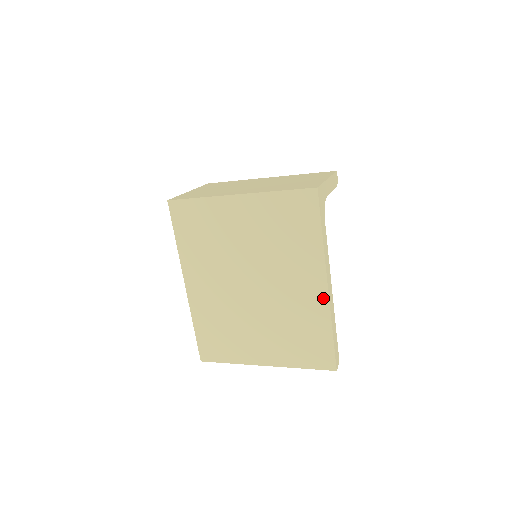
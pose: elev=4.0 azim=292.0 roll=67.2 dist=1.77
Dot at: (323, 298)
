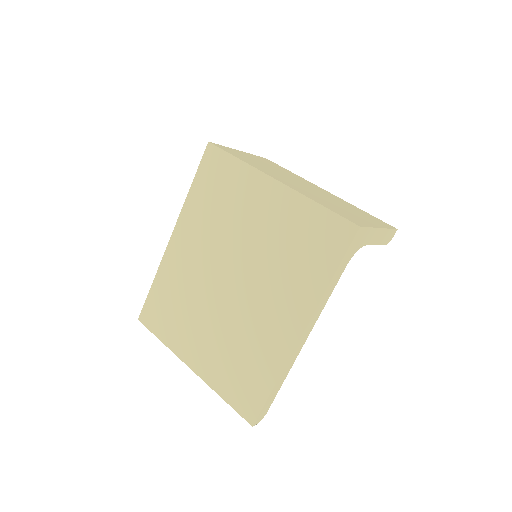
Dot at: (289, 344)
